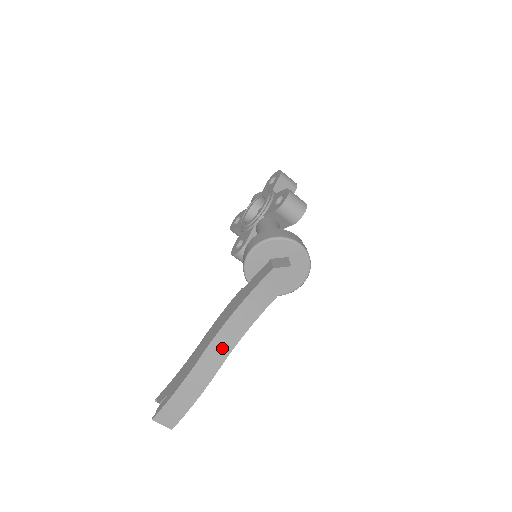
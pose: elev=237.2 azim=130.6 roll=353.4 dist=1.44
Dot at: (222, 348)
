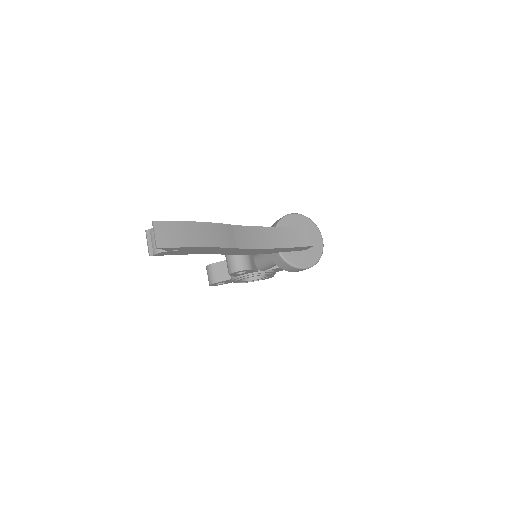
Dot at: (242, 238)
